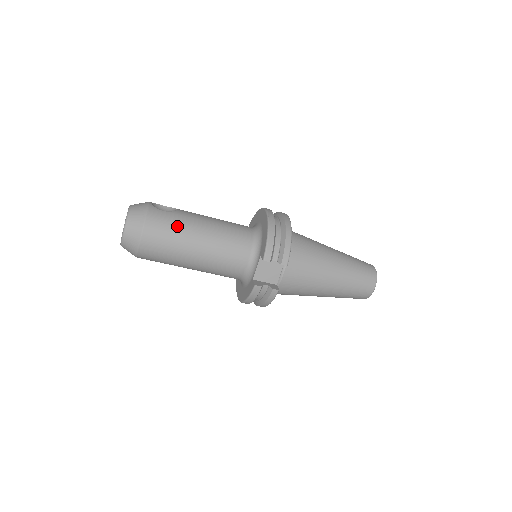
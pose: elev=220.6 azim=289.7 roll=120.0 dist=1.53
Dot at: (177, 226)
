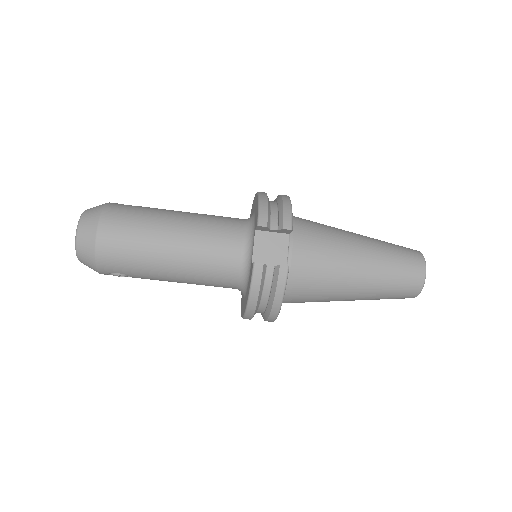
Dot at: (144, 214)
